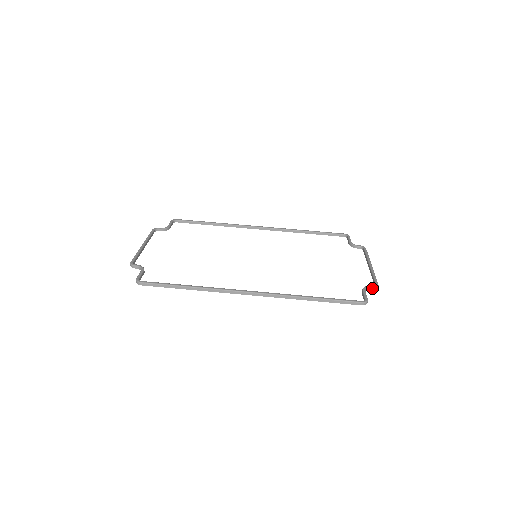
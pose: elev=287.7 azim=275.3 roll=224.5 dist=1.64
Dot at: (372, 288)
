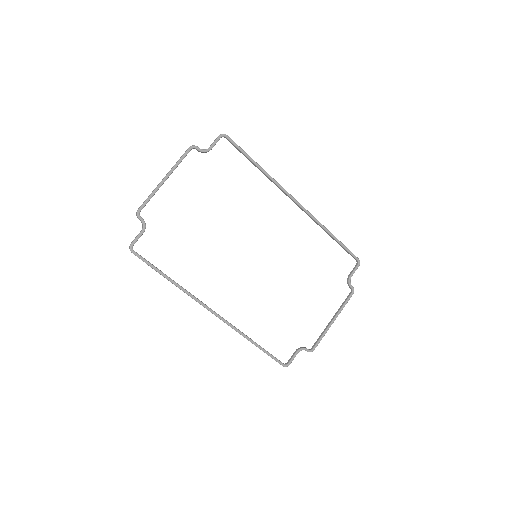
Dot at: occluded
